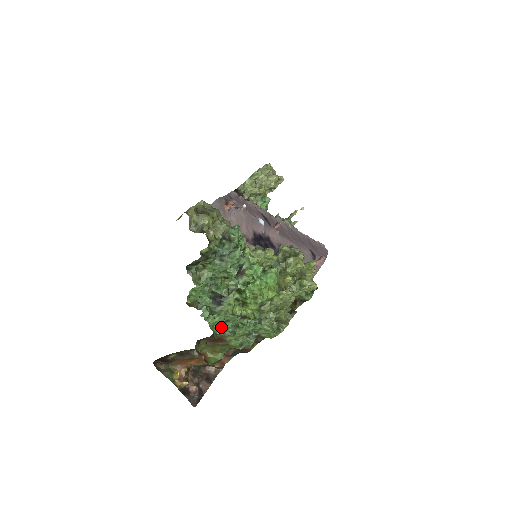
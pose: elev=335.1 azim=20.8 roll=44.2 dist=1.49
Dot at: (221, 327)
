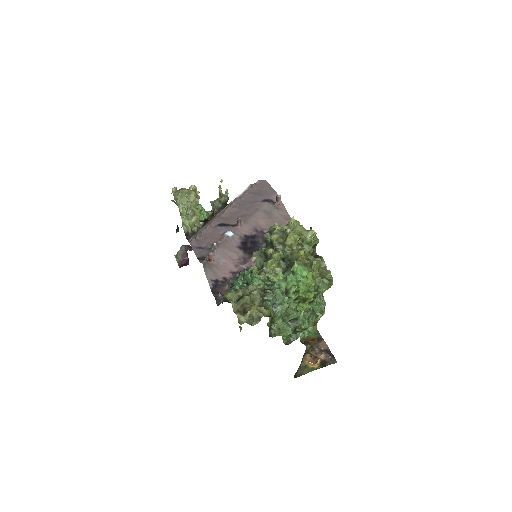
Dot at: occluded
